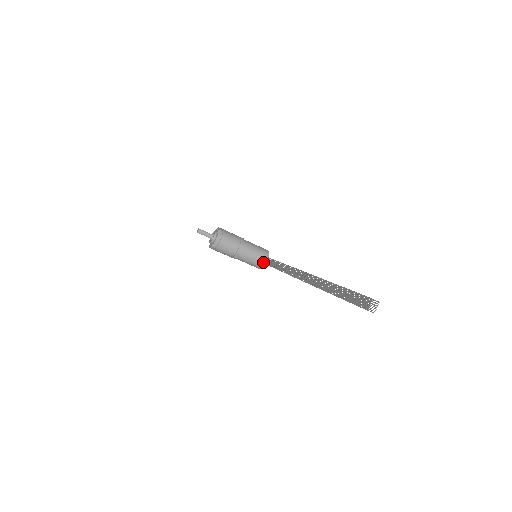
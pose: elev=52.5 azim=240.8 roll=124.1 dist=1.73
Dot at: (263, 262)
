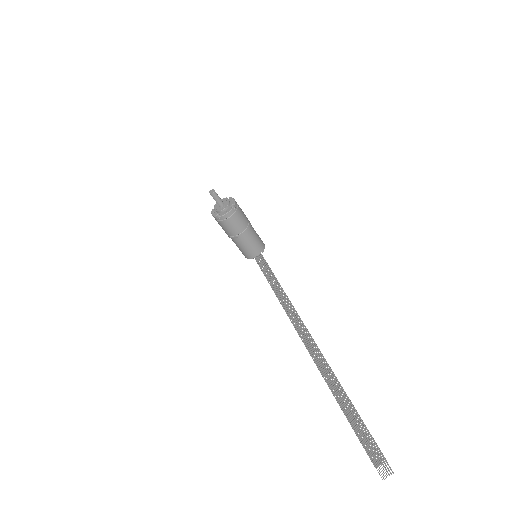
Dot at: (254, 255)
